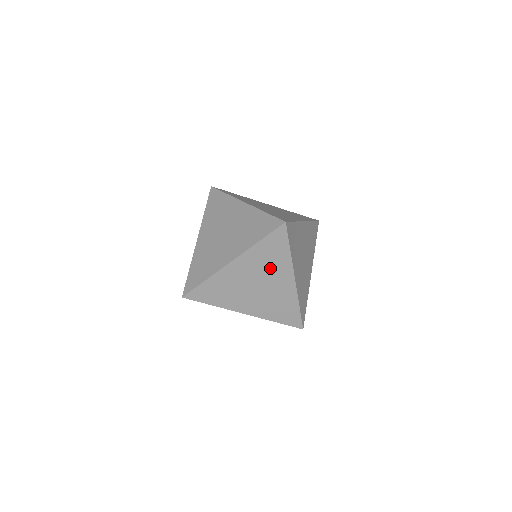
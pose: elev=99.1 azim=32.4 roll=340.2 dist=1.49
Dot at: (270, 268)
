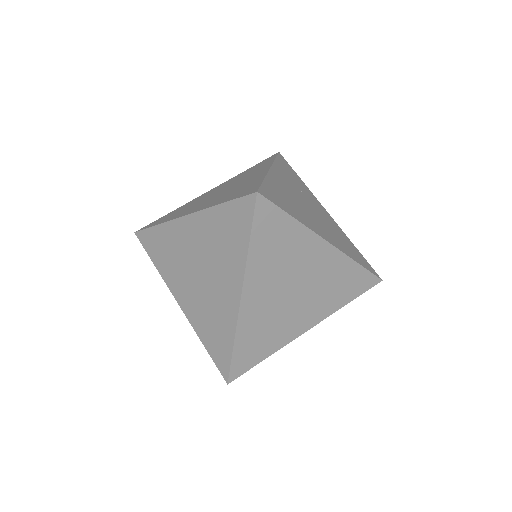
Dot at: (220, 256)
